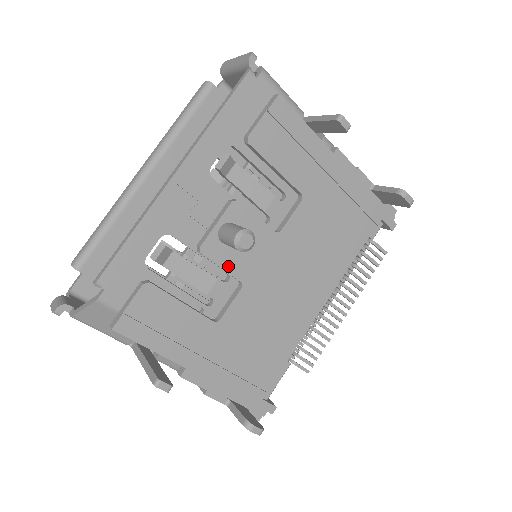
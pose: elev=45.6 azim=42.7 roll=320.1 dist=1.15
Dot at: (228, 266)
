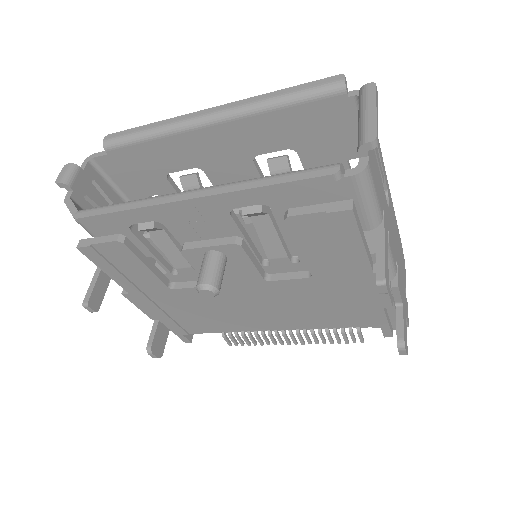
Dot at: occluded
